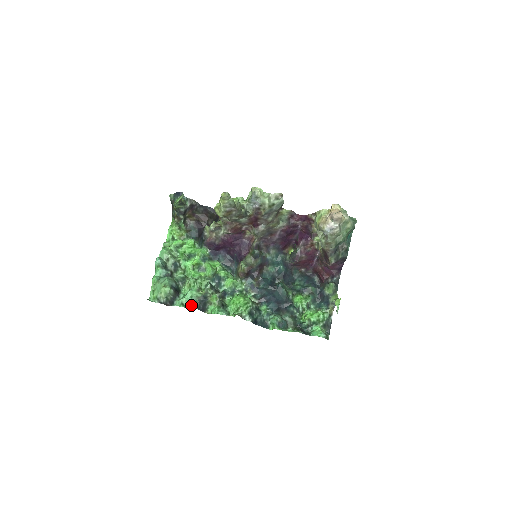
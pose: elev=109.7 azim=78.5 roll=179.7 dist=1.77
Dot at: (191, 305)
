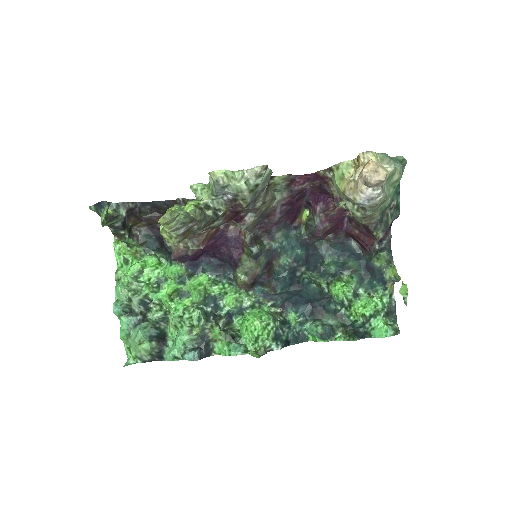
Dot at: (188, 357)
